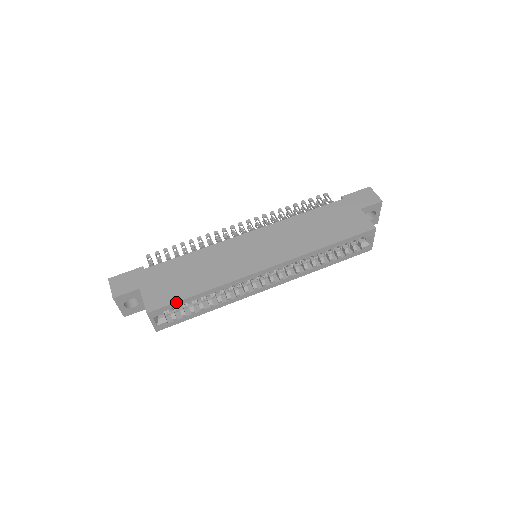
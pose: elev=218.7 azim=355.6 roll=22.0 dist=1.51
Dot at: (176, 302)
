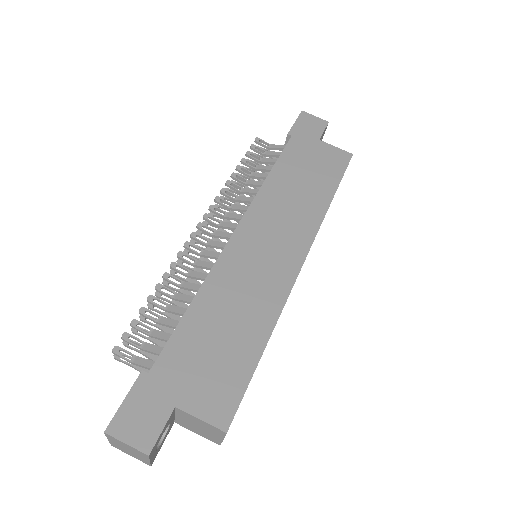
Dot at: (248, 384)
